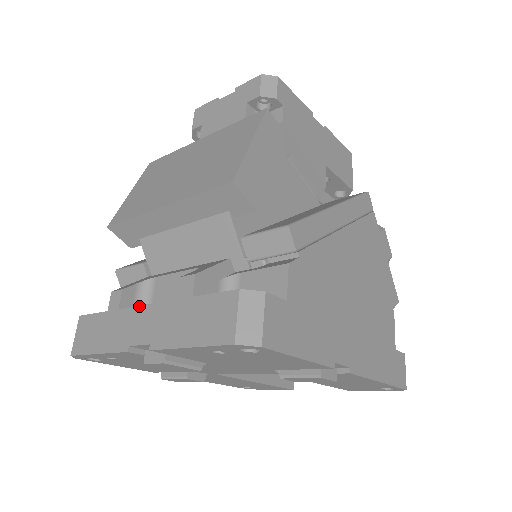
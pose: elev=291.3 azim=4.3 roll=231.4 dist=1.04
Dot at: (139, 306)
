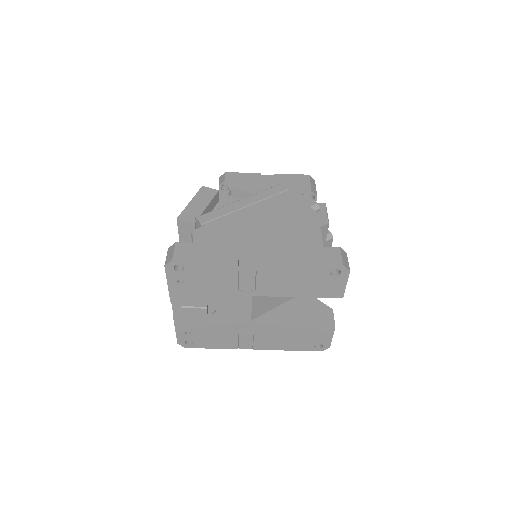
Dot at: occluded
